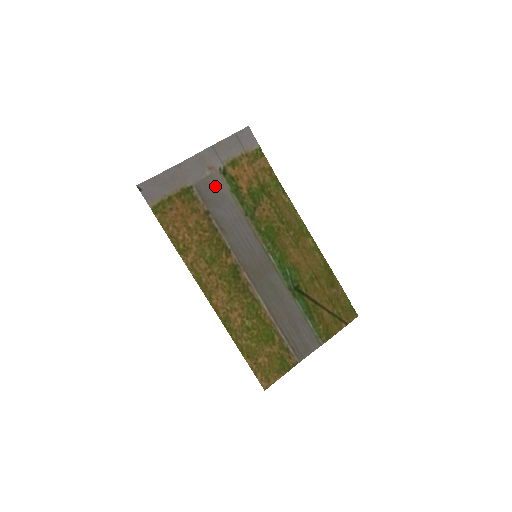
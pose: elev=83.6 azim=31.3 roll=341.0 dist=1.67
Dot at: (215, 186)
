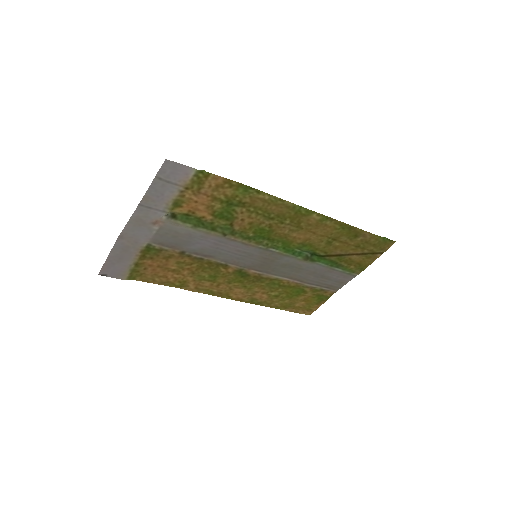
Dot at: (173, 233)
